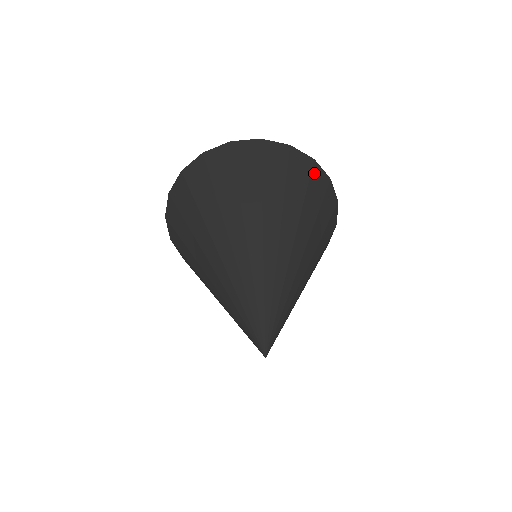
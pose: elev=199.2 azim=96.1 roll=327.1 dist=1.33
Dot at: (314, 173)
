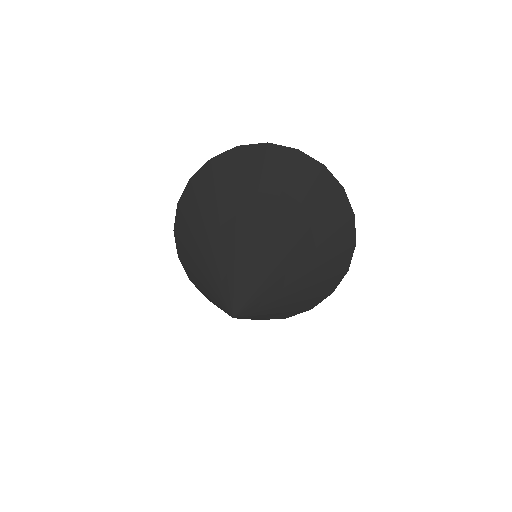
Dot at: (299, 160)
